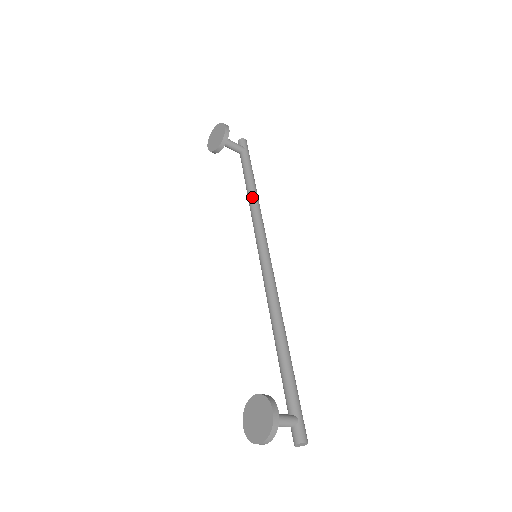
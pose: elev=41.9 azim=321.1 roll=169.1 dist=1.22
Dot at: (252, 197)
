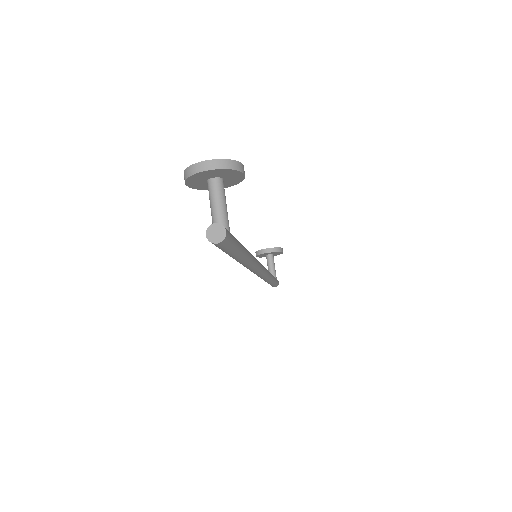
Dot at: occluded
